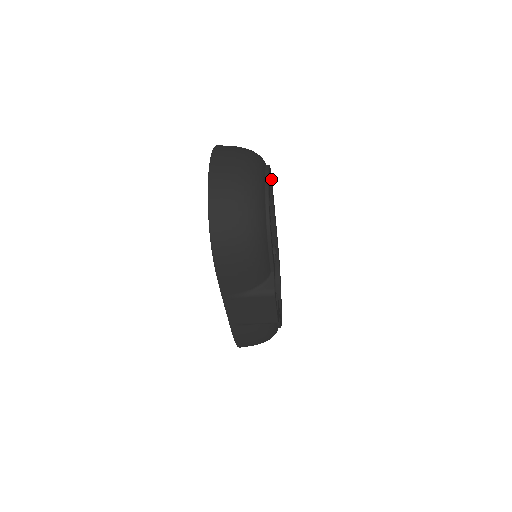
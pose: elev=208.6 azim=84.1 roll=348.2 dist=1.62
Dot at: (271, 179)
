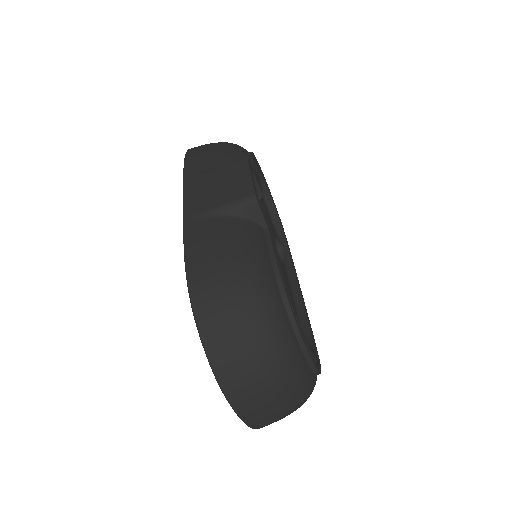
Dot at: (285, 235)
